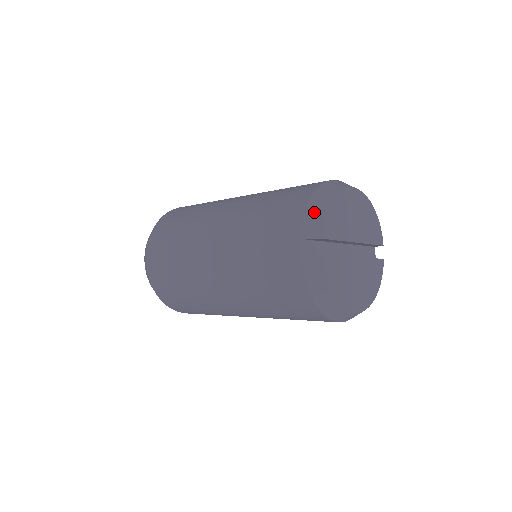
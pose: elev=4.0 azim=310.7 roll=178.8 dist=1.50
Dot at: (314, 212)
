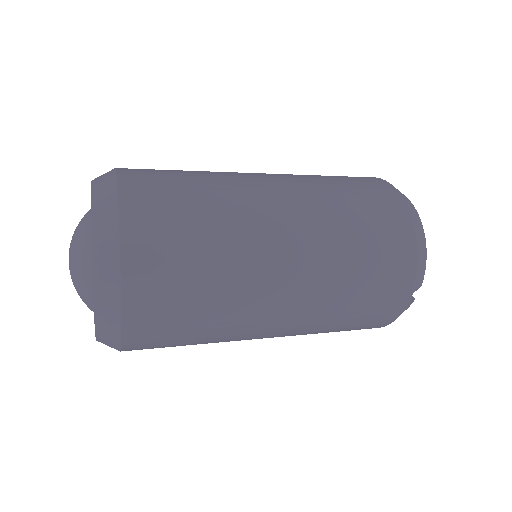
Dot at: (421, 262)
